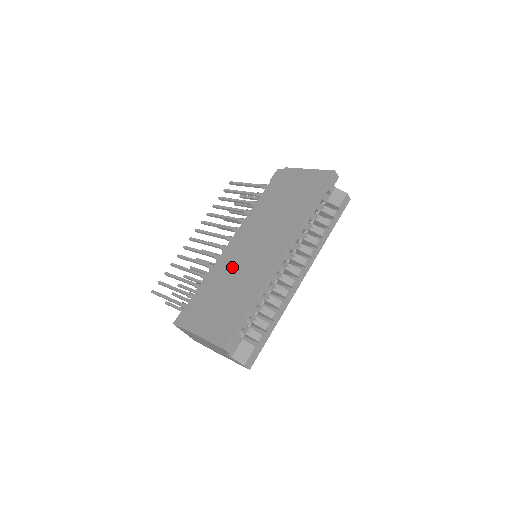
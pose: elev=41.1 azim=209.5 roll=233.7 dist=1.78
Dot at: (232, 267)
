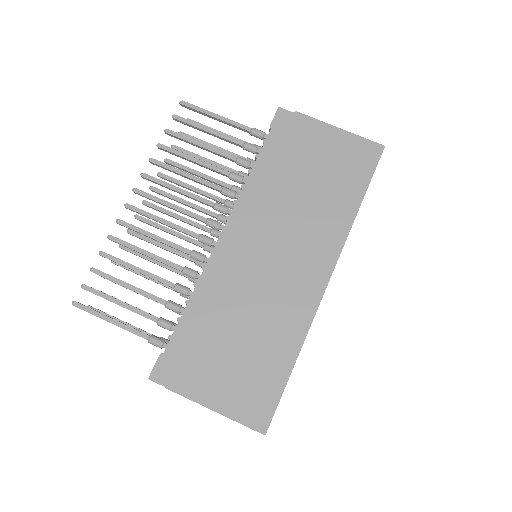
Dot at: (242, 290)
